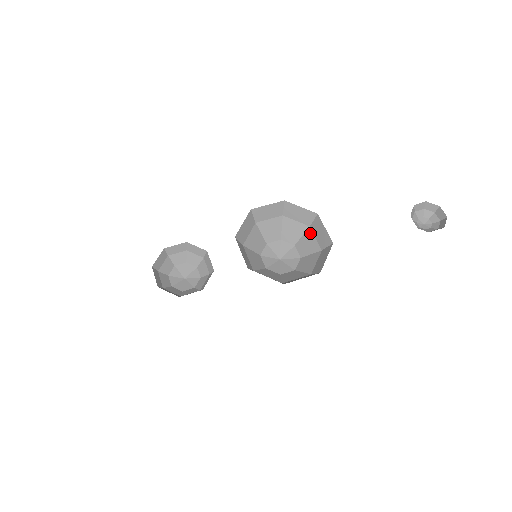
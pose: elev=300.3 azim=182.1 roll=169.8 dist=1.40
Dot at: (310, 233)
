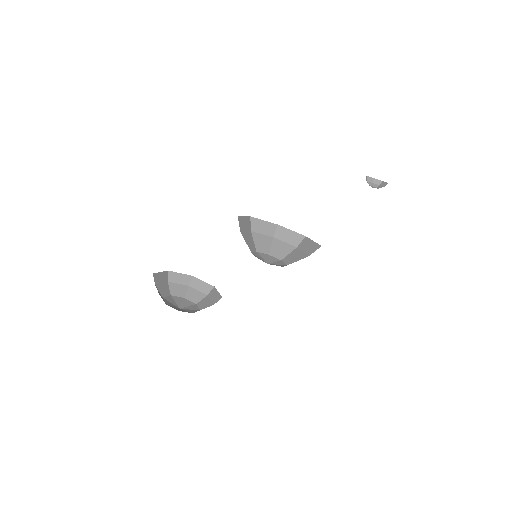
Dot at: (277, 241)
